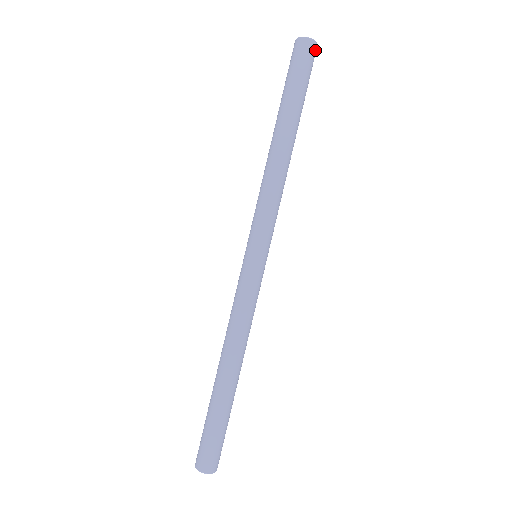
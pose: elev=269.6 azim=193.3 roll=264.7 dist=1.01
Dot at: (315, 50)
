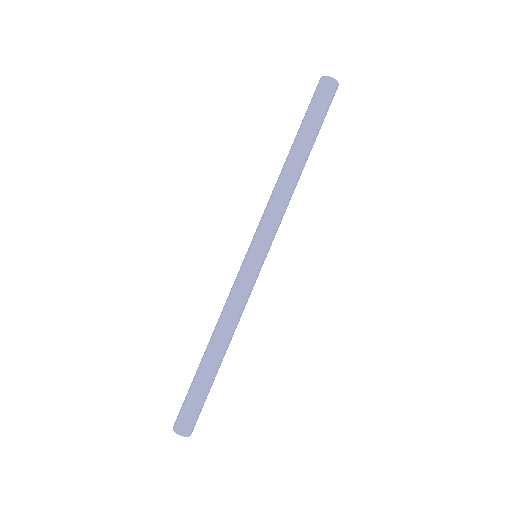
Dot at: occluded
